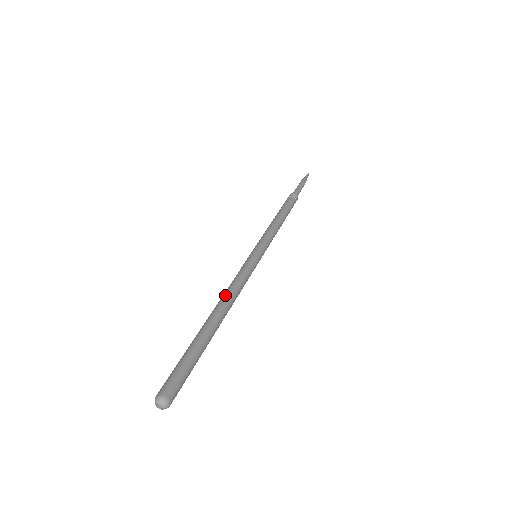
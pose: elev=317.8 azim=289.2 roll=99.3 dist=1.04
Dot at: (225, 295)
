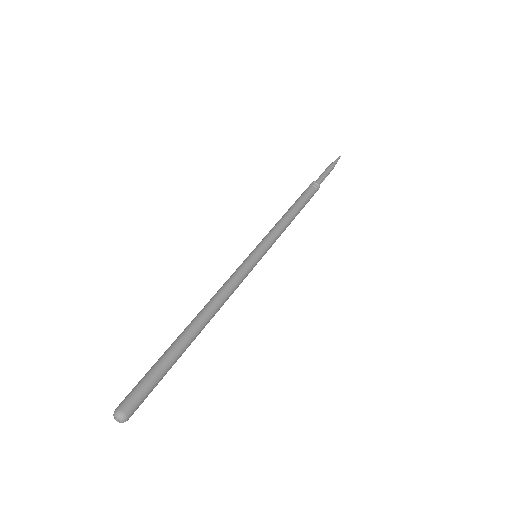
Dot at: (211, 302)
